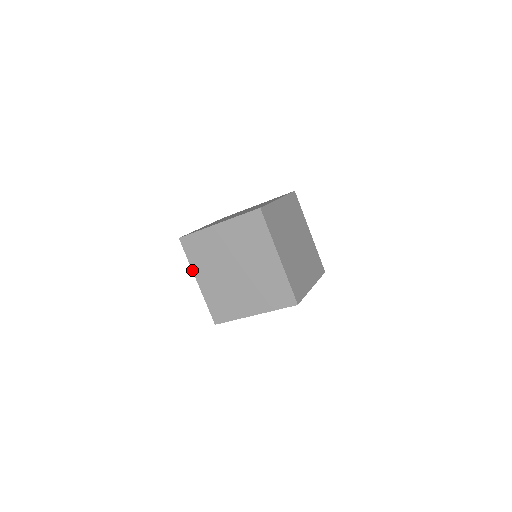
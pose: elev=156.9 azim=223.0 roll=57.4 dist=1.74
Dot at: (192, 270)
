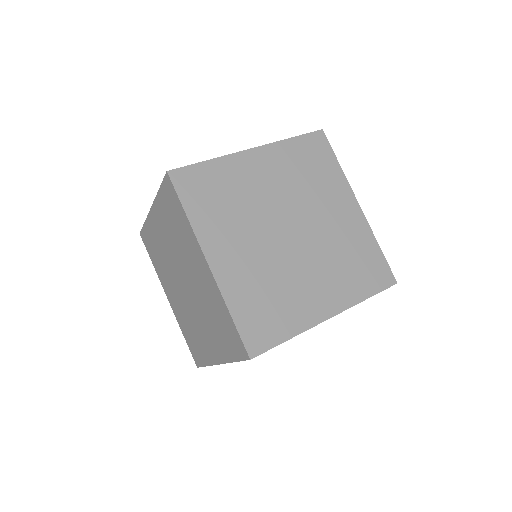
Dot at: (196, 237)
